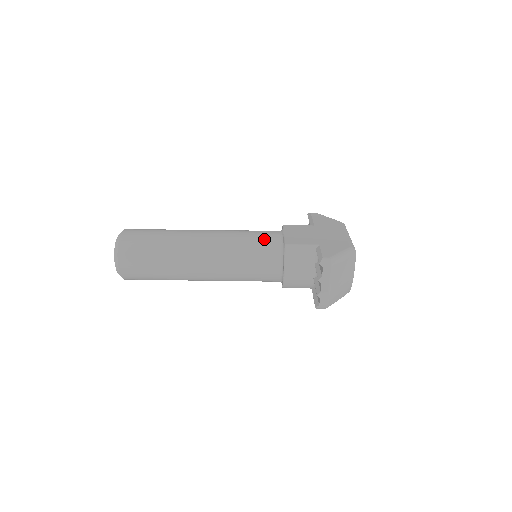
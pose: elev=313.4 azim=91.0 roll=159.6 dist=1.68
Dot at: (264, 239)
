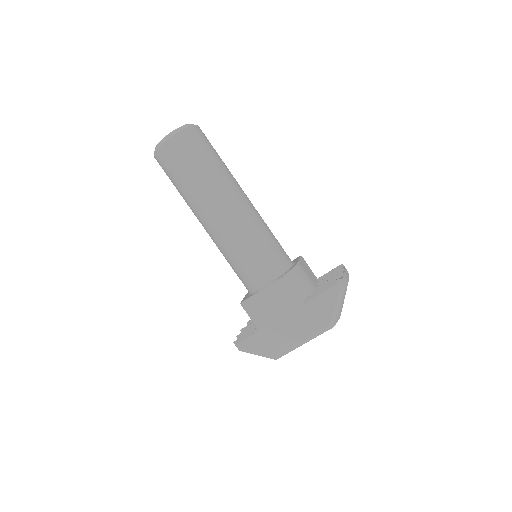
Dot at: (247, 275)
